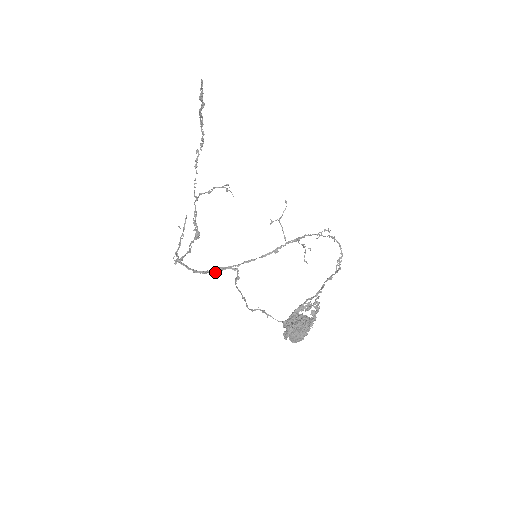
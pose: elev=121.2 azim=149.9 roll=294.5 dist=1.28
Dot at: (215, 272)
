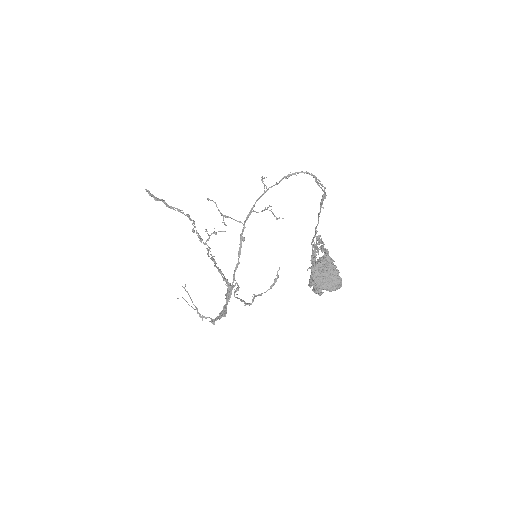
Dot at: occluded
